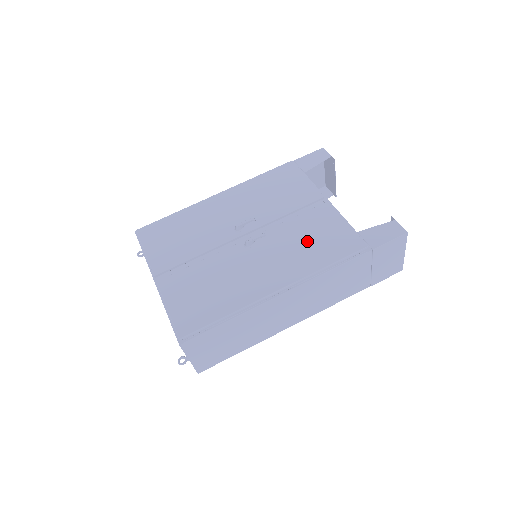
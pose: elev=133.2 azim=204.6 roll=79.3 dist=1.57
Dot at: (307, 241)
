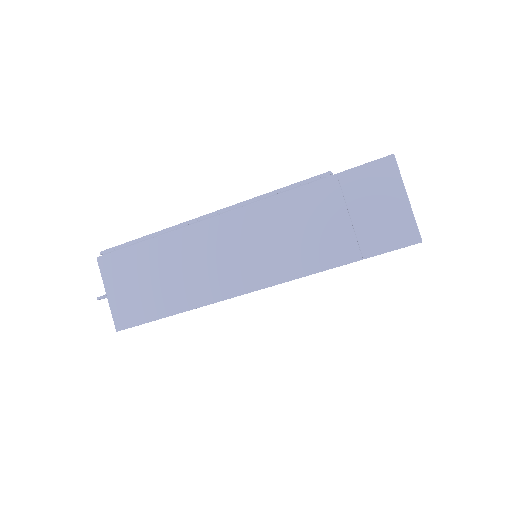
Dot at: occluded
